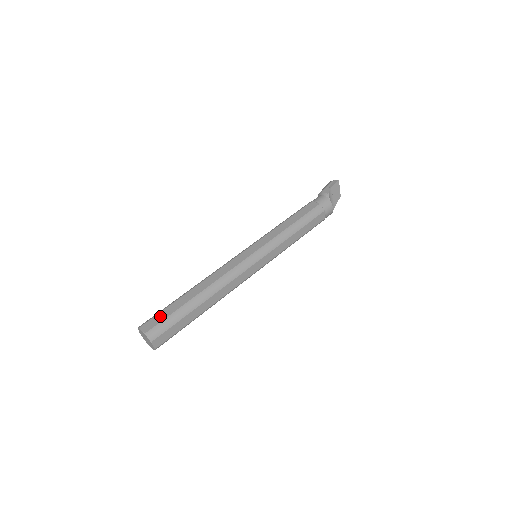
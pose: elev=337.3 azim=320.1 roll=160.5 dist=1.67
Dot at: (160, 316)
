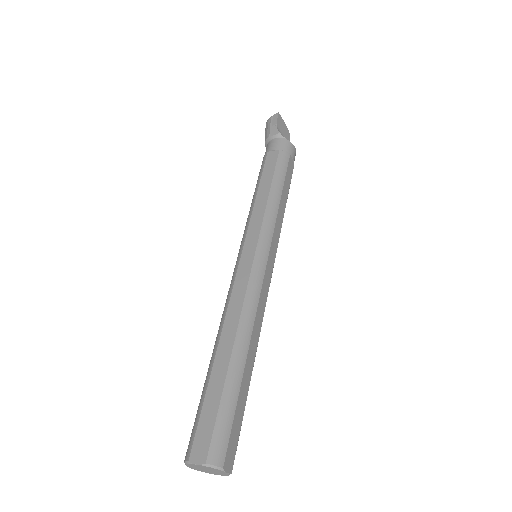
Dot at: (205, 422)
